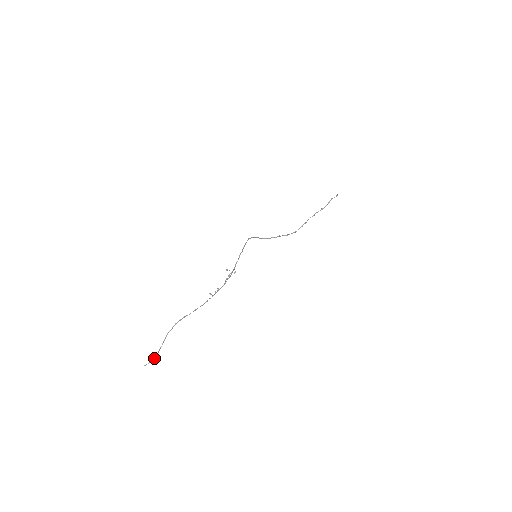
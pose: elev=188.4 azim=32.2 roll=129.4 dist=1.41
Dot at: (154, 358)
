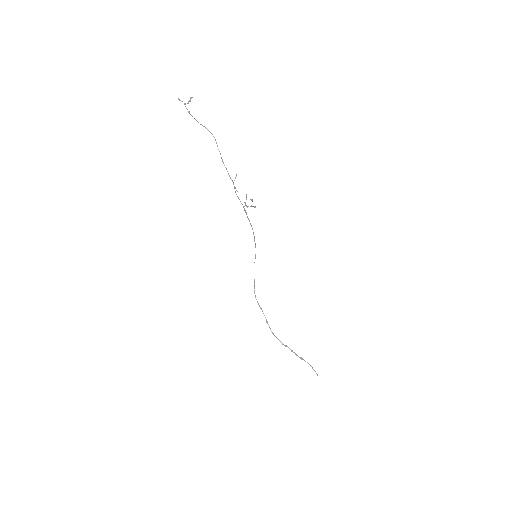
Dot at: (186, 108)
